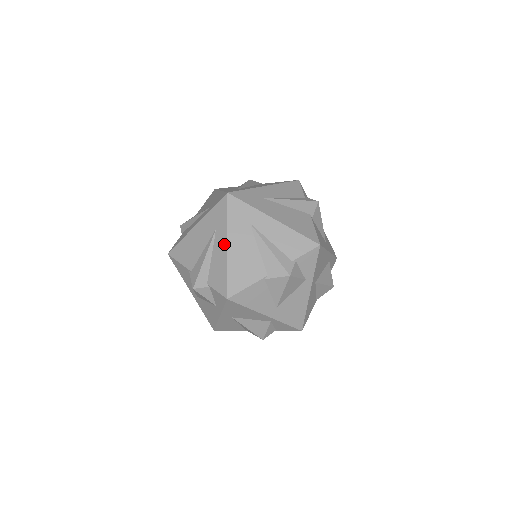
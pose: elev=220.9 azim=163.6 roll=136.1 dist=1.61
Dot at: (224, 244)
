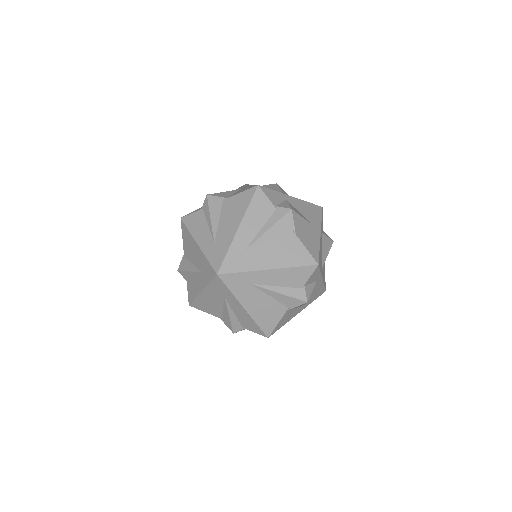
Dot at: (240, 307)
